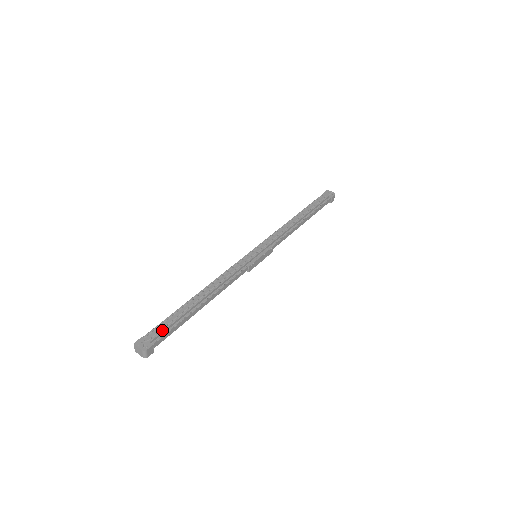
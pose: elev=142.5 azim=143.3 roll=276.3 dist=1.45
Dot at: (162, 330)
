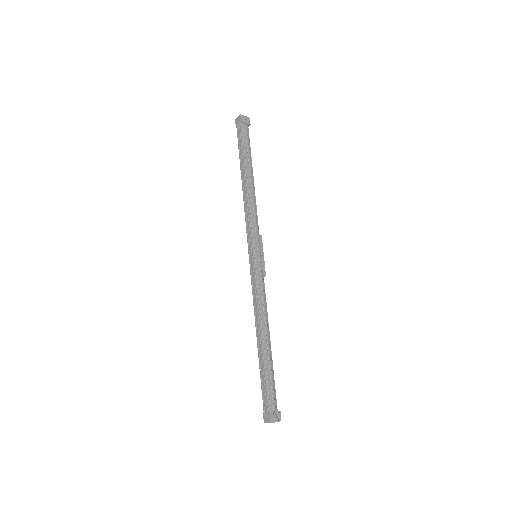
Dot at: (273, 394)
